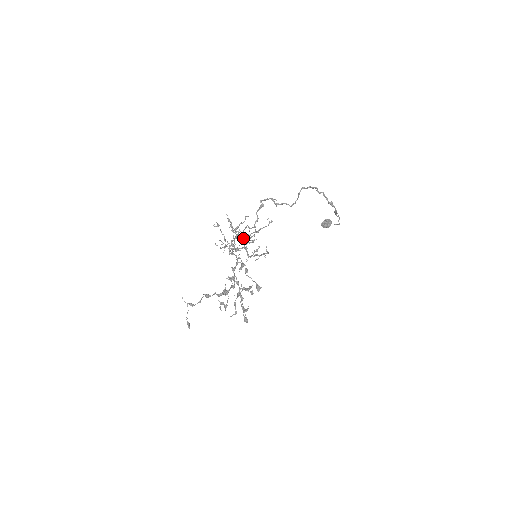
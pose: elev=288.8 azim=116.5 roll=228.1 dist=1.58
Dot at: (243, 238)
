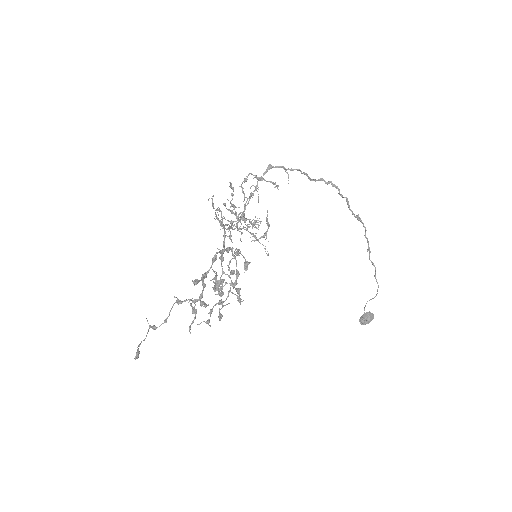
Dot at: occluded
